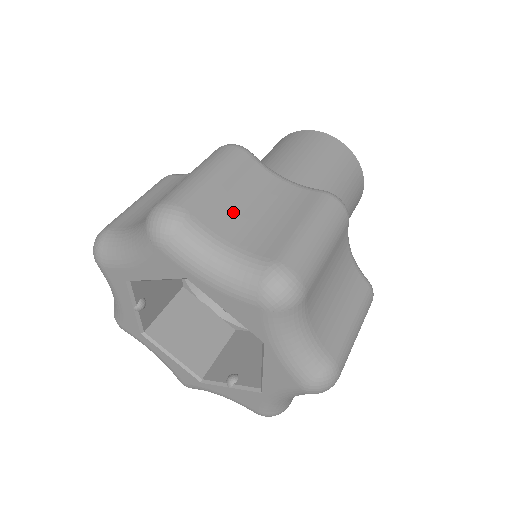
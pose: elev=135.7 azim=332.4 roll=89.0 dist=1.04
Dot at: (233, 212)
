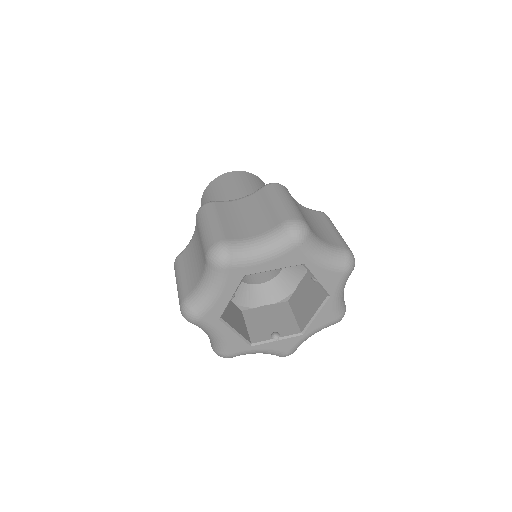
Dot at: (310, 224)
